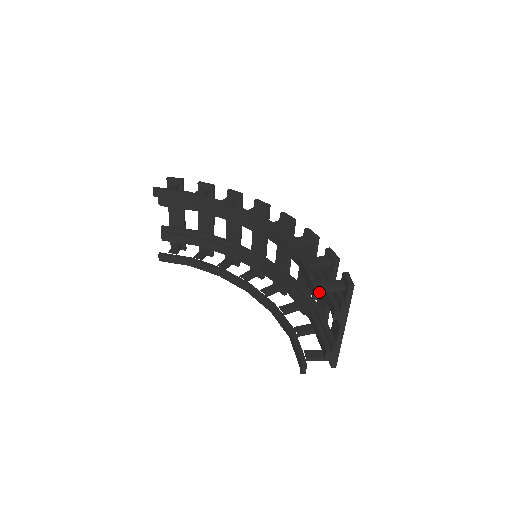
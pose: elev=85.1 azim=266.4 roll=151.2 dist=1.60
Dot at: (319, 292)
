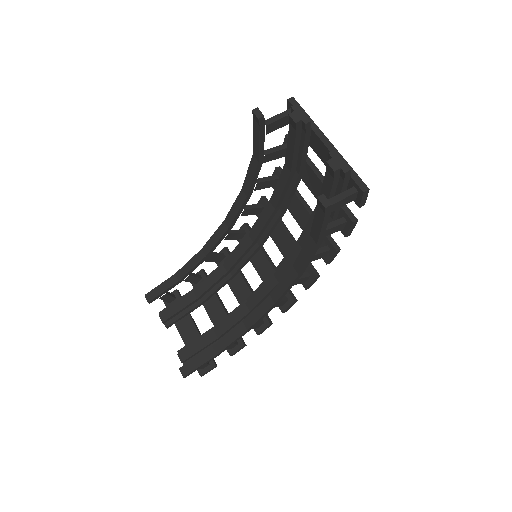
Dot at: (258, 109)
